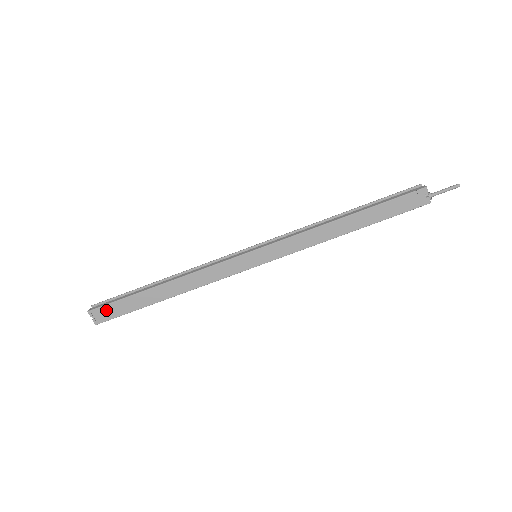
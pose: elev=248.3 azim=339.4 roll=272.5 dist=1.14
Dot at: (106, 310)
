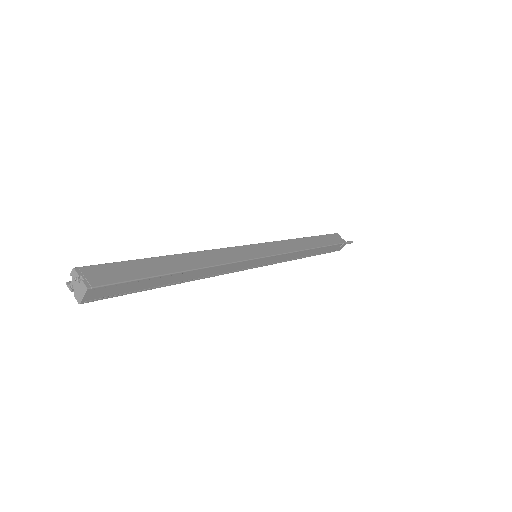
Dot at: (104, 270)
